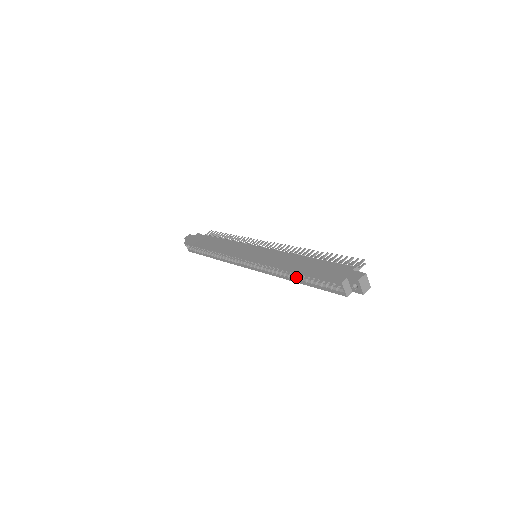
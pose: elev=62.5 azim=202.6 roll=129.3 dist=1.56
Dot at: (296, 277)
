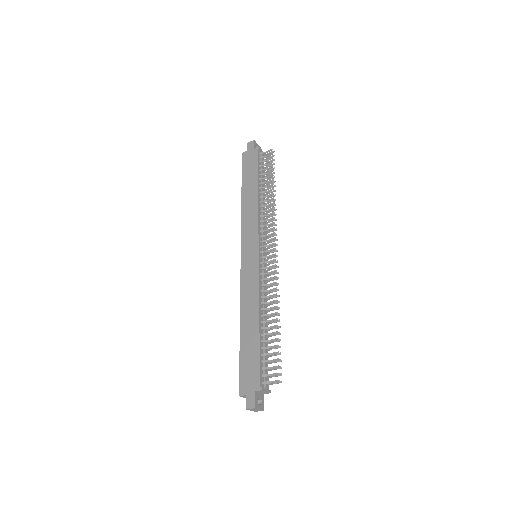
Dot at: occluded
